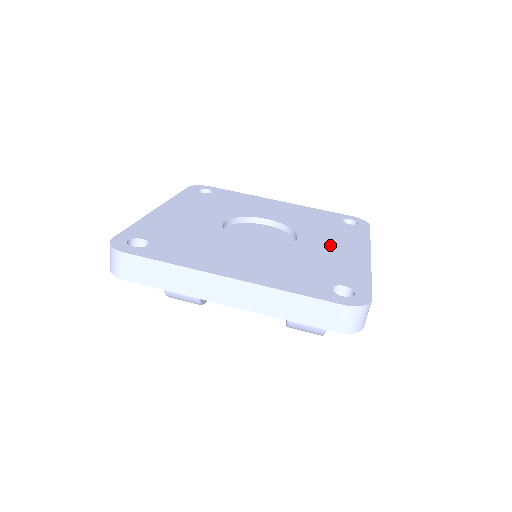
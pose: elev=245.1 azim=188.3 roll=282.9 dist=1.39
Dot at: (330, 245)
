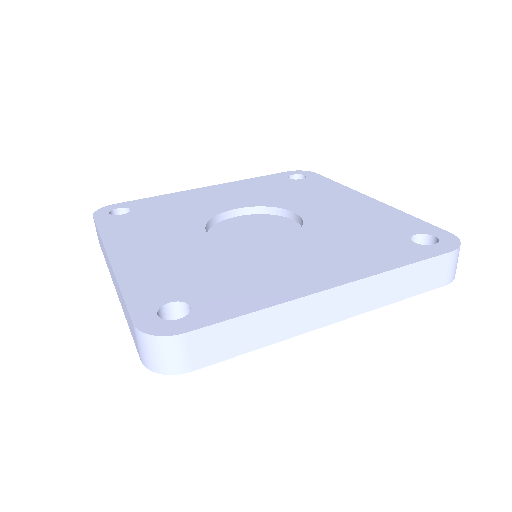
Dot at: (330, 205)
